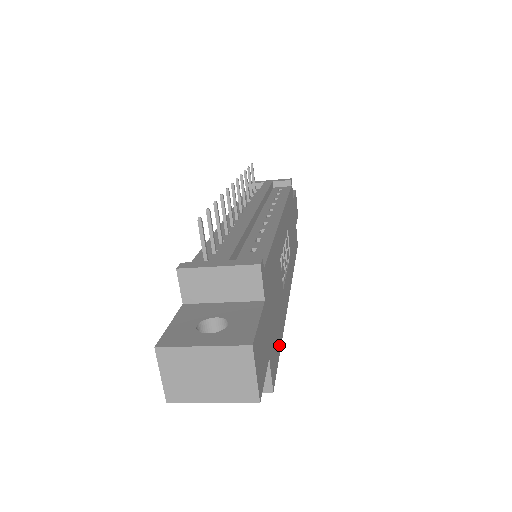
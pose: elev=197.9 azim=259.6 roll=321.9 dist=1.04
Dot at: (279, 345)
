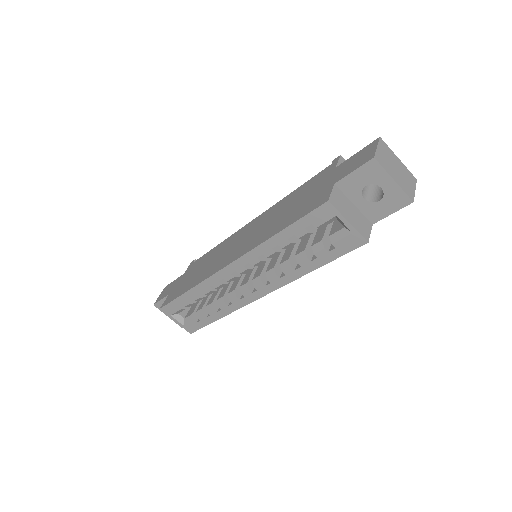
Dot at: occluded
